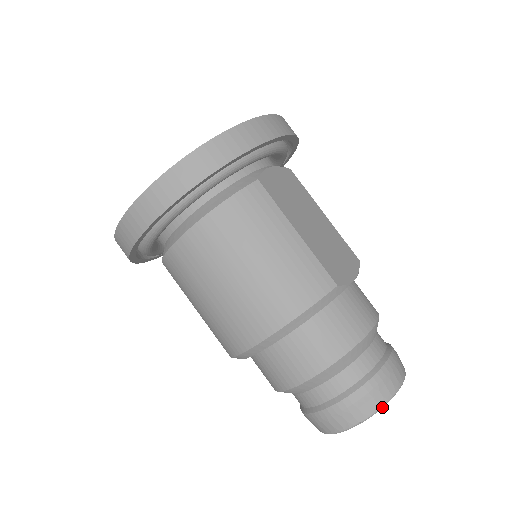
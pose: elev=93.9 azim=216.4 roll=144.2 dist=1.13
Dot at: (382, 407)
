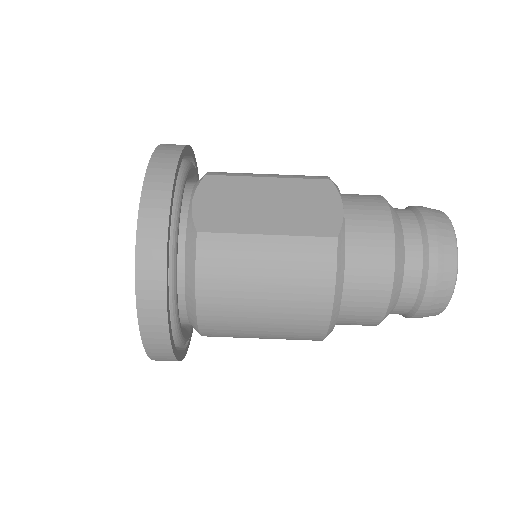
Dot at: (457, 270)
